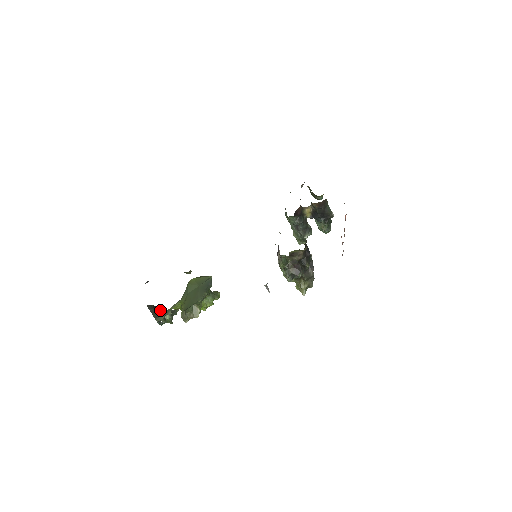
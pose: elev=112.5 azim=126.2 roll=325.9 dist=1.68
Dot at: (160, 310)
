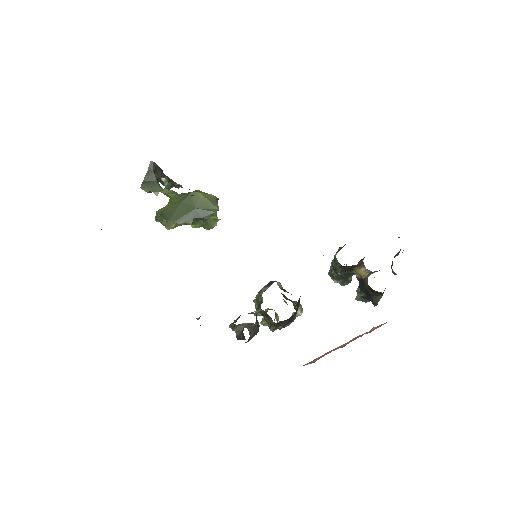
Dot at: (156, 178)
